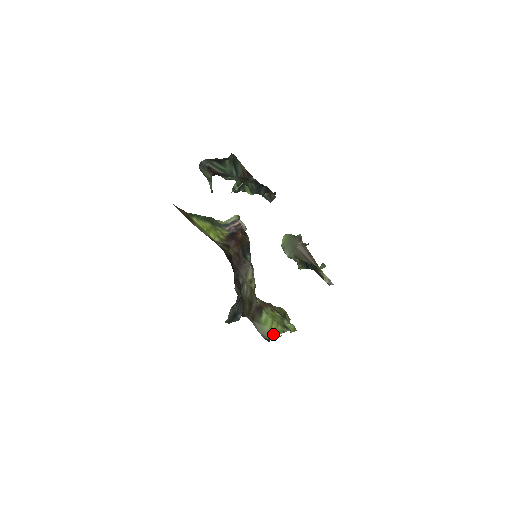
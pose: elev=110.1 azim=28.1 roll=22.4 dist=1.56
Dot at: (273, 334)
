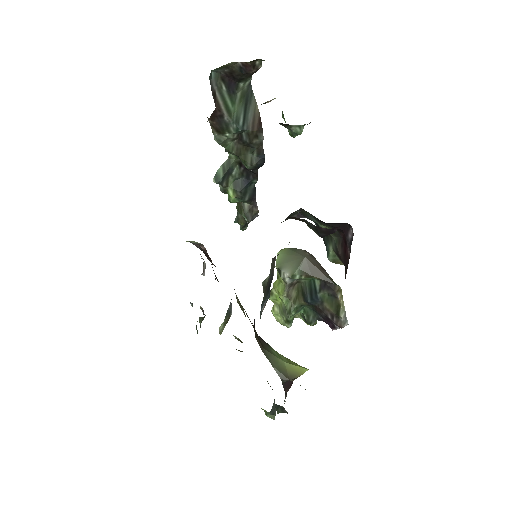
Dot at: (297, 370)
